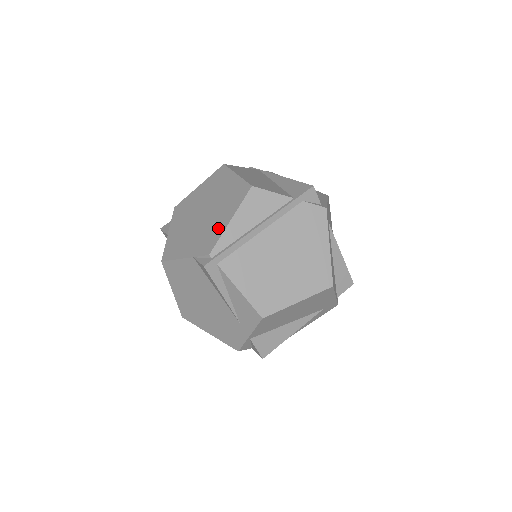
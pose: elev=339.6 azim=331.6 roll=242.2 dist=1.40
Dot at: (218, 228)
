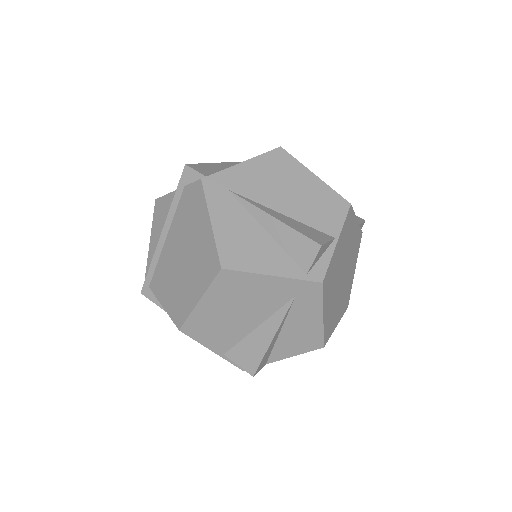
Dot at: occluded
